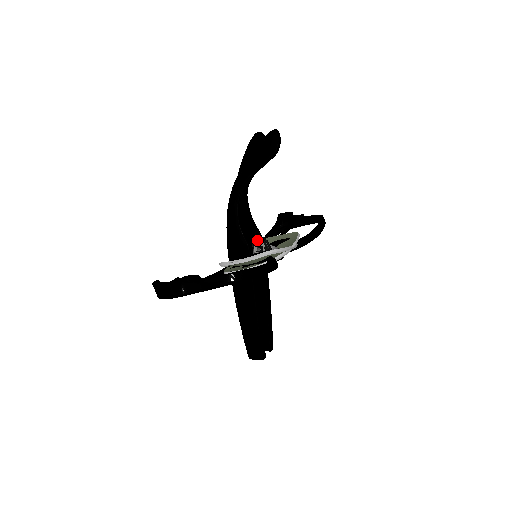
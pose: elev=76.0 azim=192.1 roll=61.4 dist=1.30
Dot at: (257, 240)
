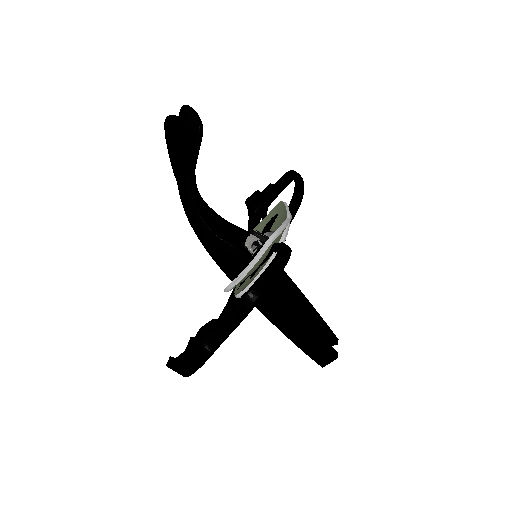
Dot at: (245, 239)
